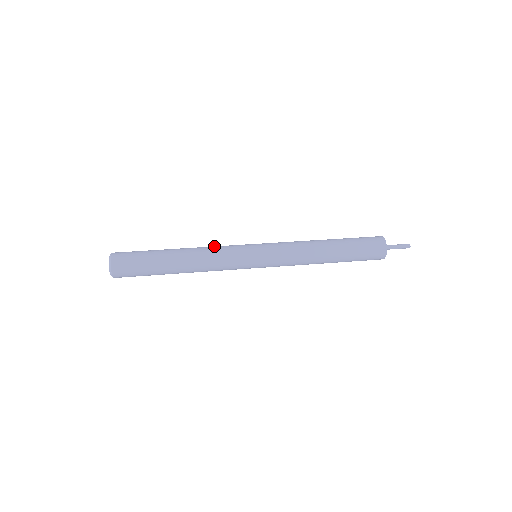
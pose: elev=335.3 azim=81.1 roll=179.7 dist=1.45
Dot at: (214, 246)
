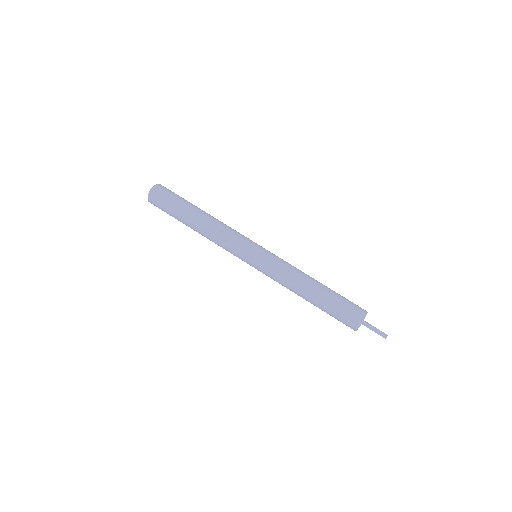
Dot at: (221, 238)
